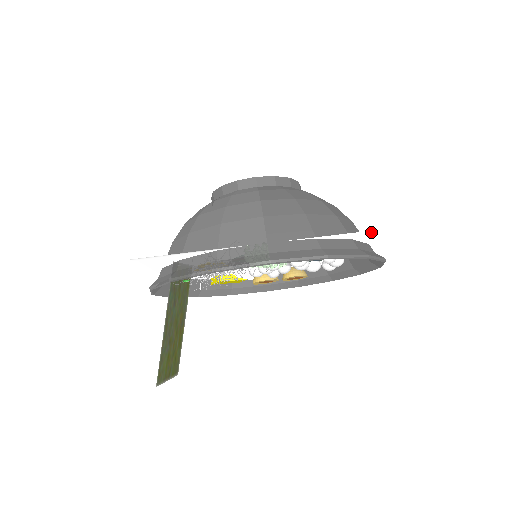
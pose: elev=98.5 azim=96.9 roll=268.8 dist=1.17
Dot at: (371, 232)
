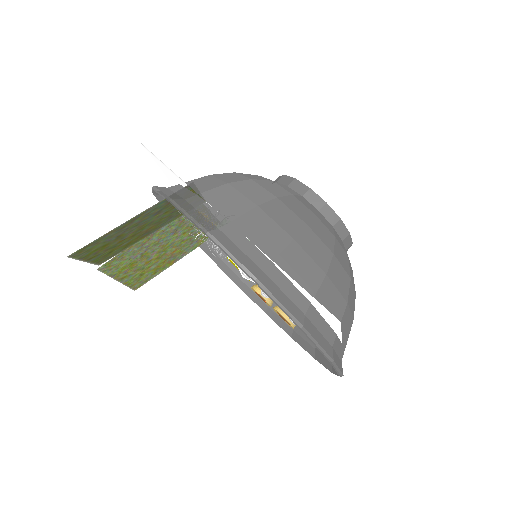
Dot at: (322, 306)
